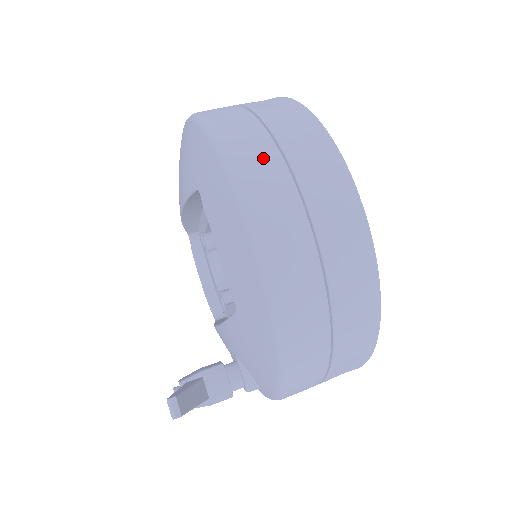
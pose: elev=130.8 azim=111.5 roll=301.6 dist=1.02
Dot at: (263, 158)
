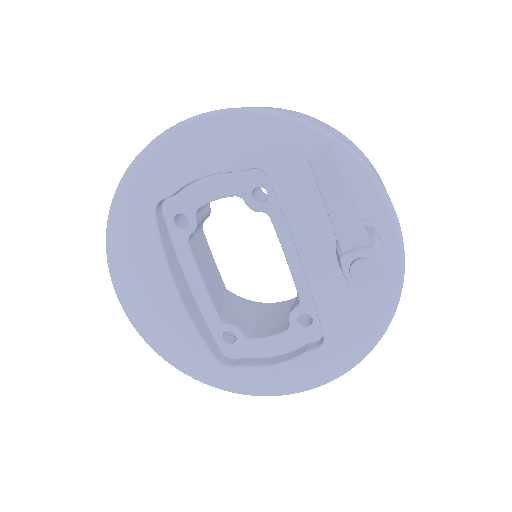
Dot at: occluded
